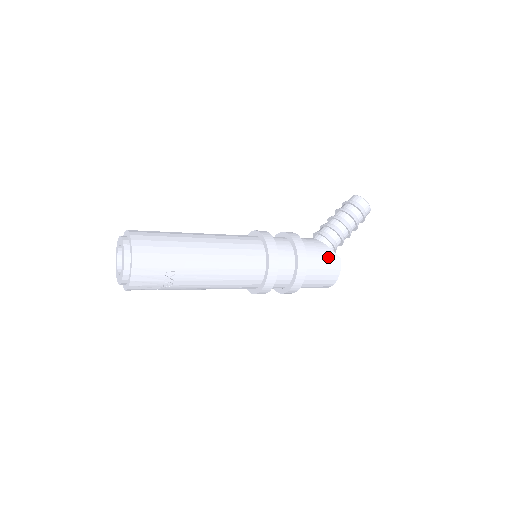
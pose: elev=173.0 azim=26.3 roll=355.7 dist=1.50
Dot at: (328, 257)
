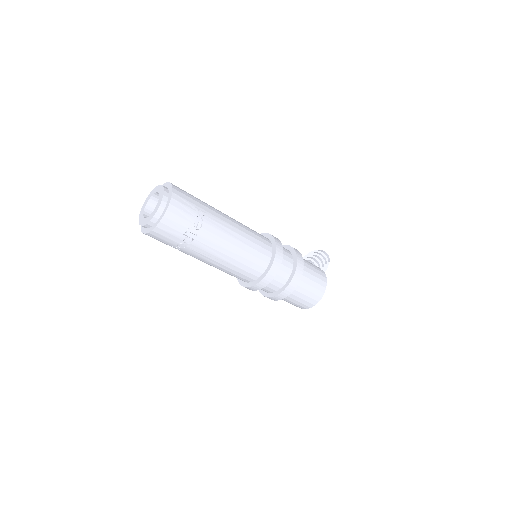
Dot at: (314, 266)
